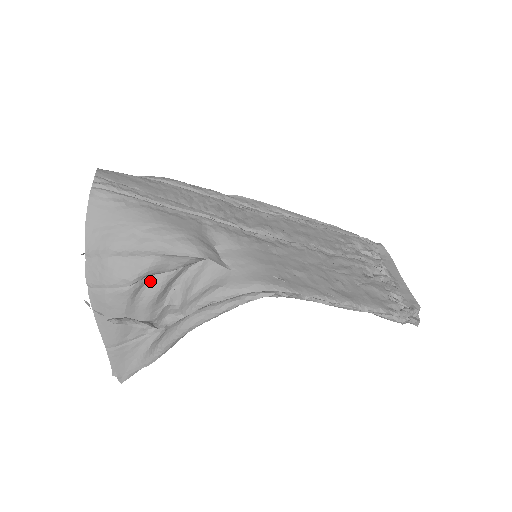
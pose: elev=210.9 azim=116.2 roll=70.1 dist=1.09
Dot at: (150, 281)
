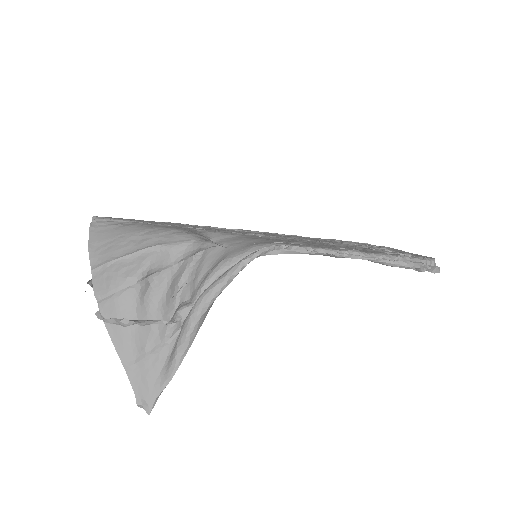
Dot at: (156, 280)
